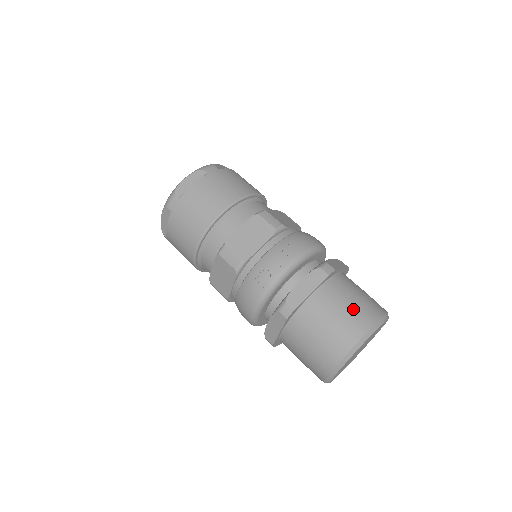
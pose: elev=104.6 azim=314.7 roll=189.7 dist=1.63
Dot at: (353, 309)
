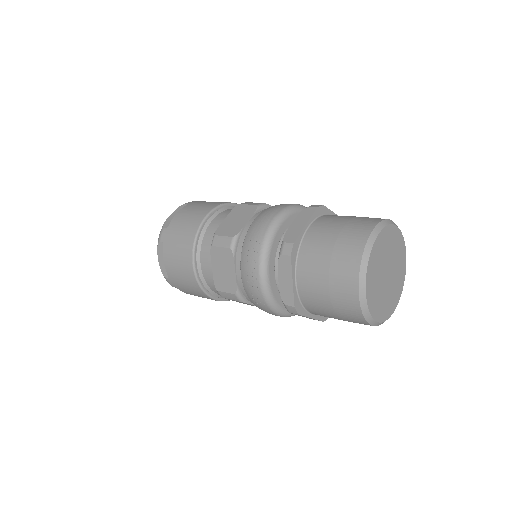
Dot at: (333, 267)
